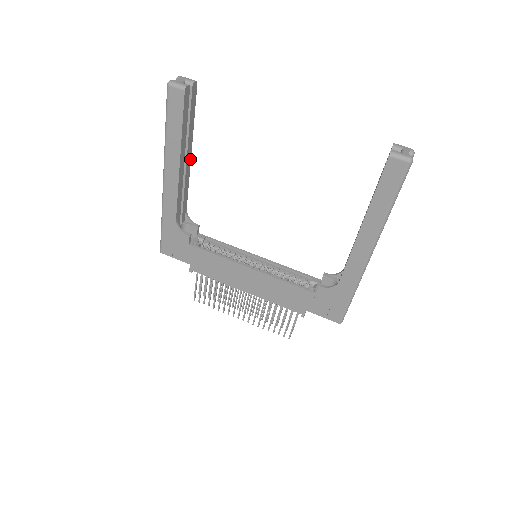
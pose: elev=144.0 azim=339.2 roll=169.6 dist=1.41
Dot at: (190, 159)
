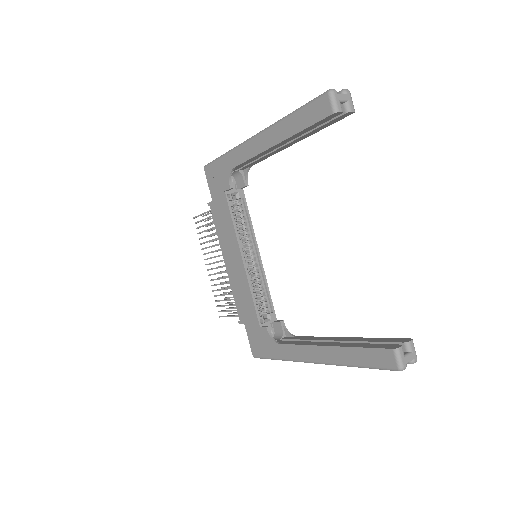
Dot at: (290, 145)
